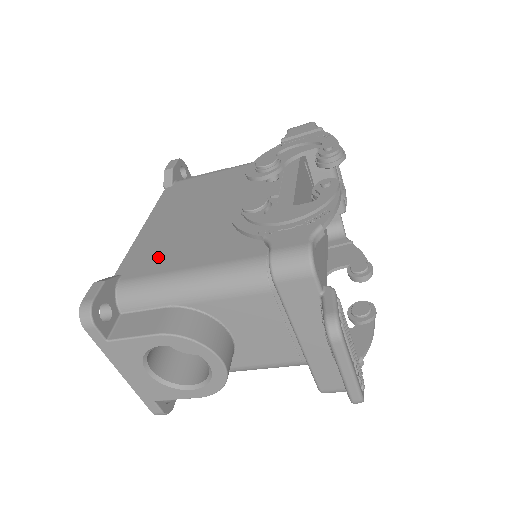
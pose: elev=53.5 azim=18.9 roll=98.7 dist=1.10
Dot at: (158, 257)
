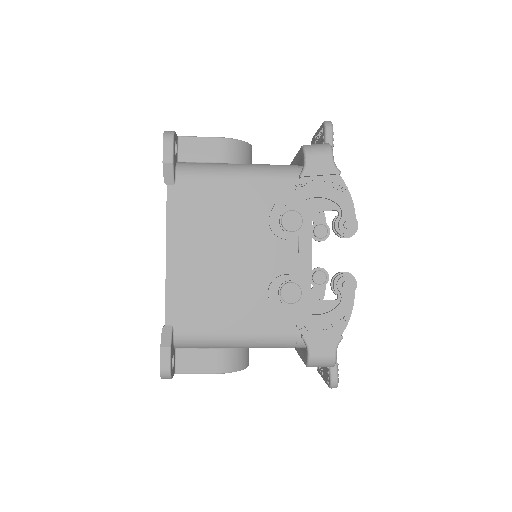
Dot at: (202, 311)
